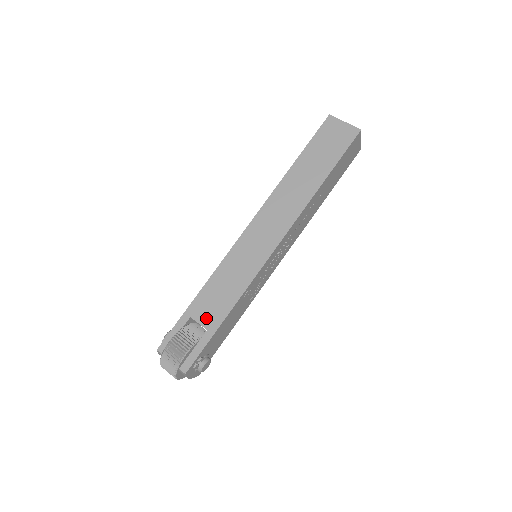
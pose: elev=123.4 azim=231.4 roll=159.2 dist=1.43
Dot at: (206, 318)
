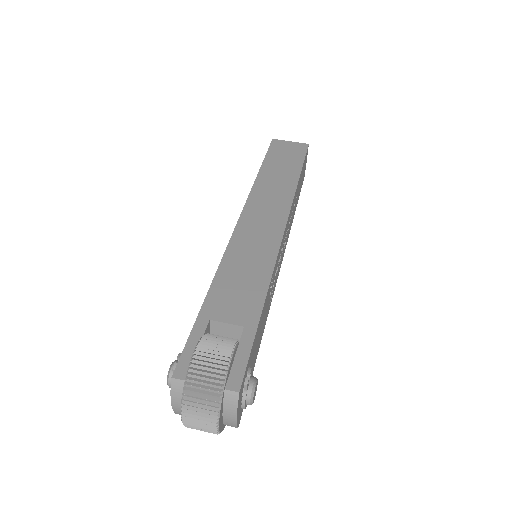
Dot at: (235, 314)
